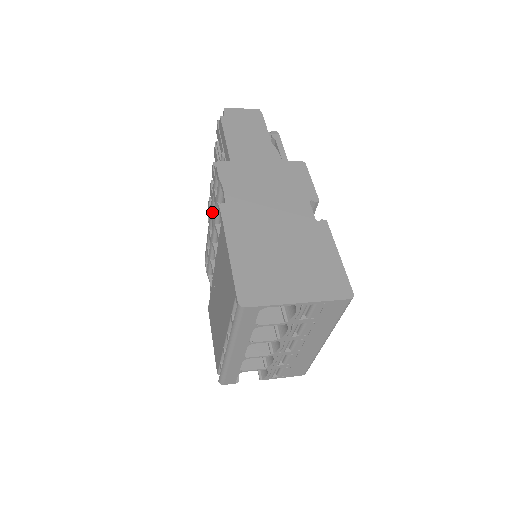
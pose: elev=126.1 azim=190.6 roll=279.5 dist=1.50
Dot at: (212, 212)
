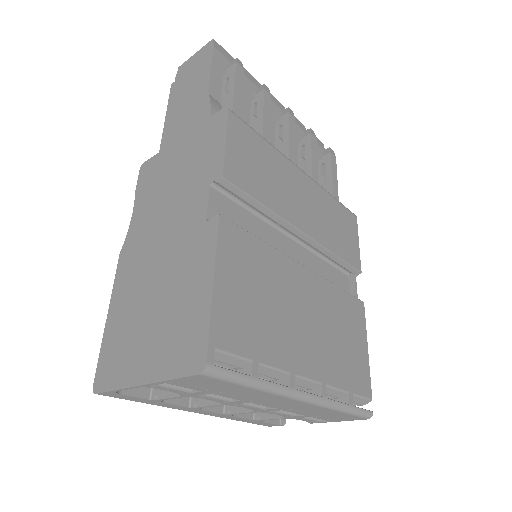
Dot at: occluded
